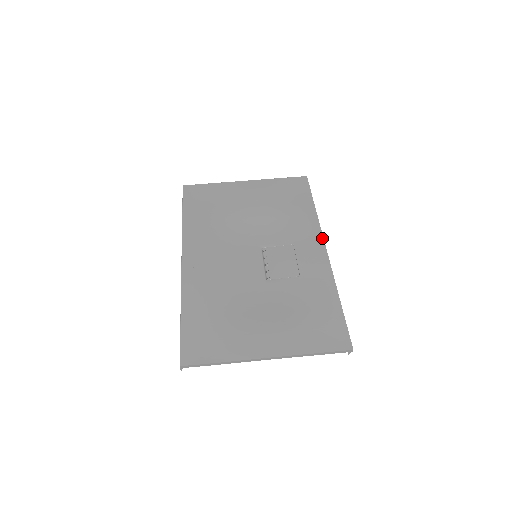
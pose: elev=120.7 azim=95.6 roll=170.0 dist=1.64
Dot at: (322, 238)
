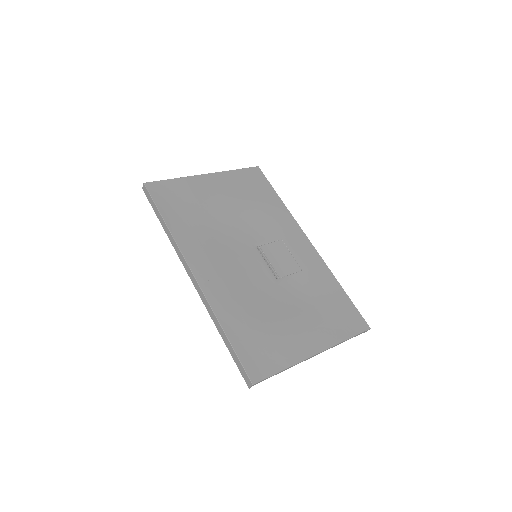
Dot at: (301, 230)
